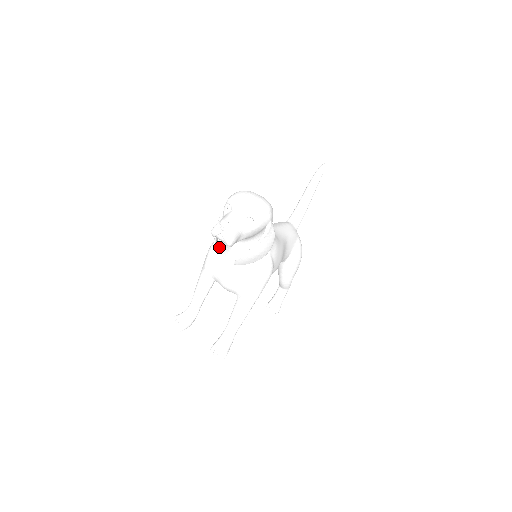
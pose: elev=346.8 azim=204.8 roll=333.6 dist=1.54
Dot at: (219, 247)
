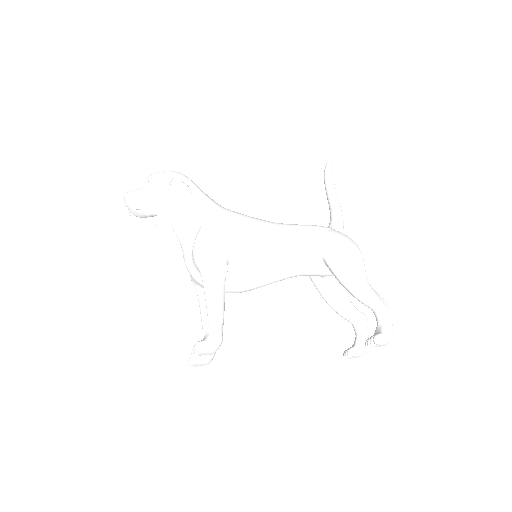
Dot at: occluded
